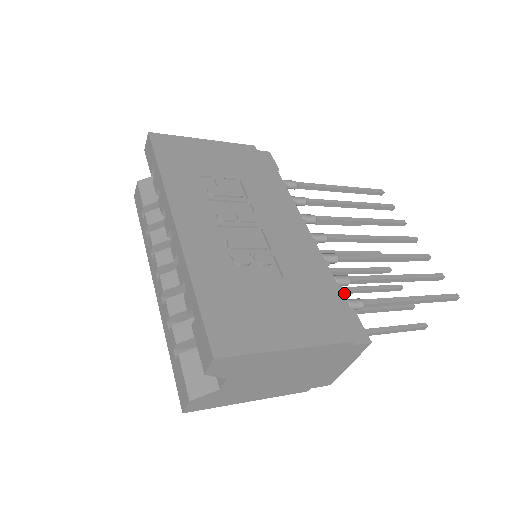
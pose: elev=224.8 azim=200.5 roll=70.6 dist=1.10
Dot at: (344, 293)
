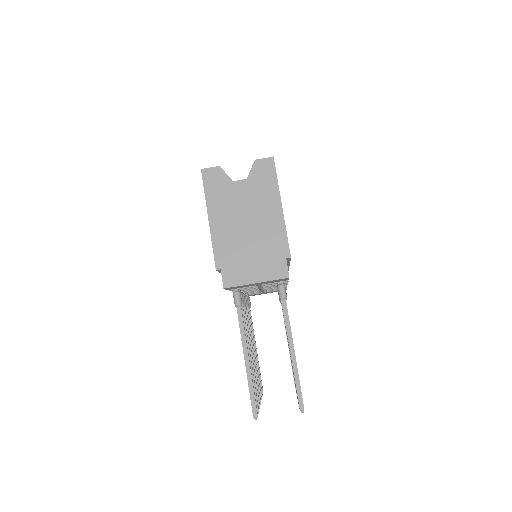
Dot at: occluded
